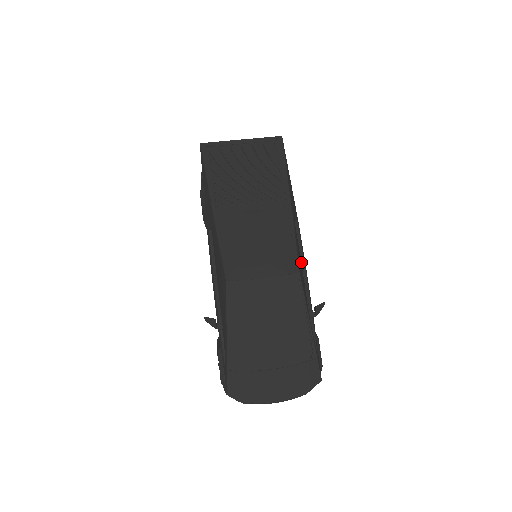
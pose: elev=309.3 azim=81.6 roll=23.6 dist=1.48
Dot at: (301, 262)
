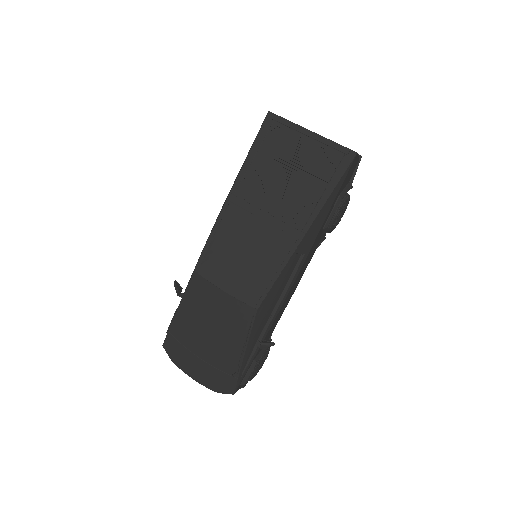
Dot at: (280, 295)
